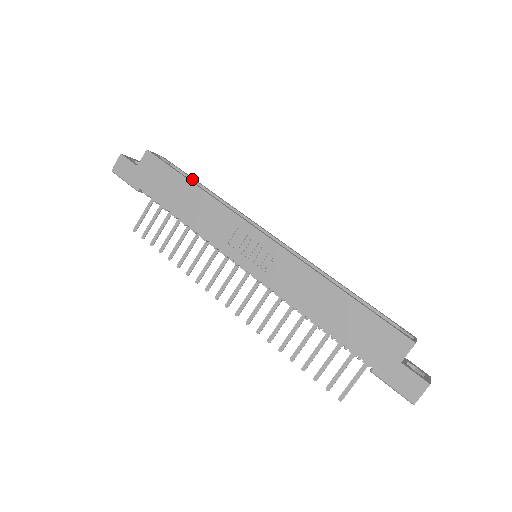
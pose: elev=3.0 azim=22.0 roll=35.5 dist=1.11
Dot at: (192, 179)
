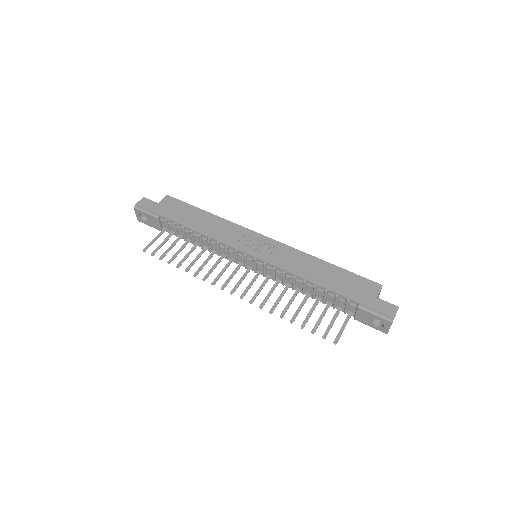
Dot at: occluded
